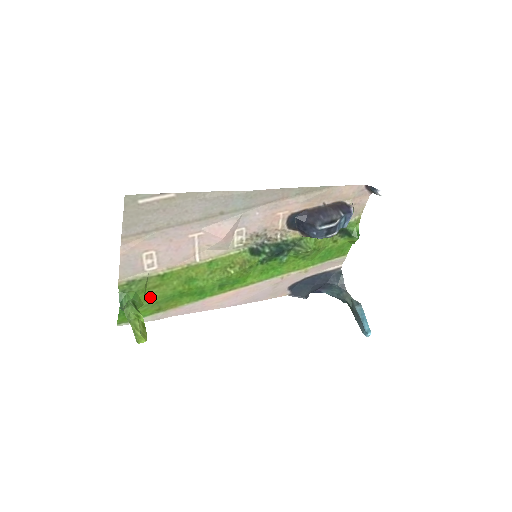
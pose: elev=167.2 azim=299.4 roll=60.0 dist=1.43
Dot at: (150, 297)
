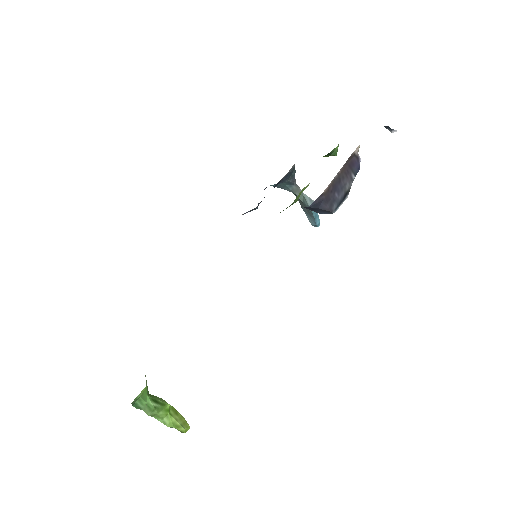
Dot at: occluded
